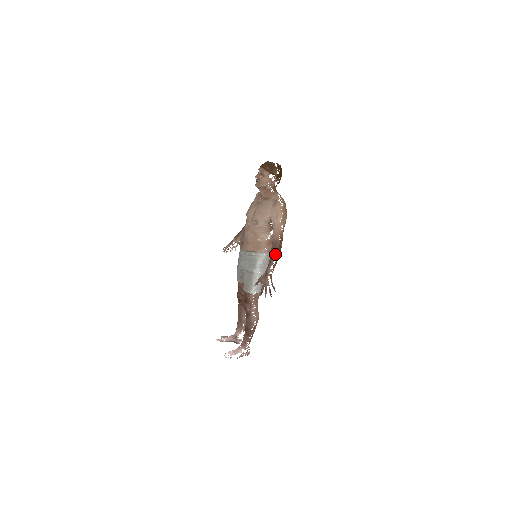
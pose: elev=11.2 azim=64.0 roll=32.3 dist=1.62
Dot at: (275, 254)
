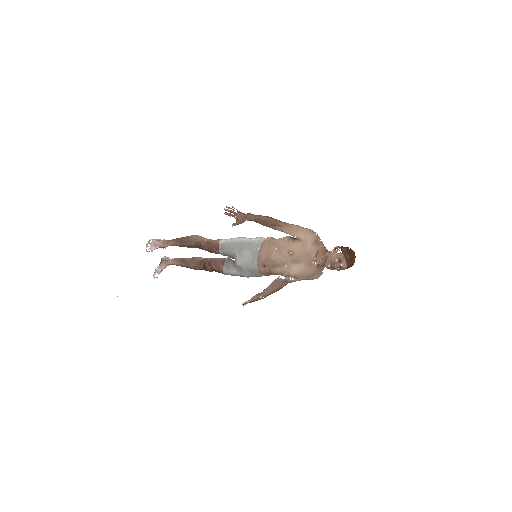
Dot at: occluded
